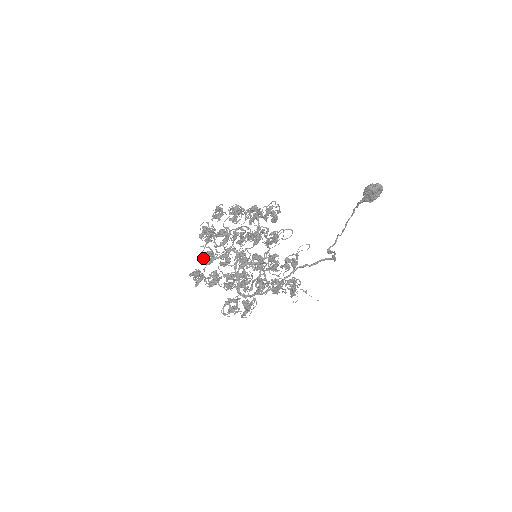
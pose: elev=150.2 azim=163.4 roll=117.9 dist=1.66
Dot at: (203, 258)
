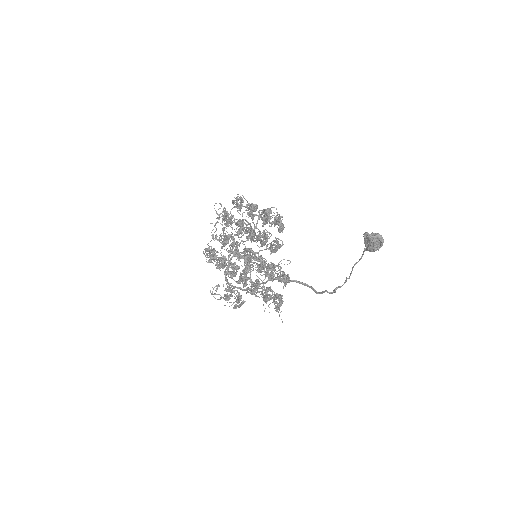
Dot at: (211, 235)
